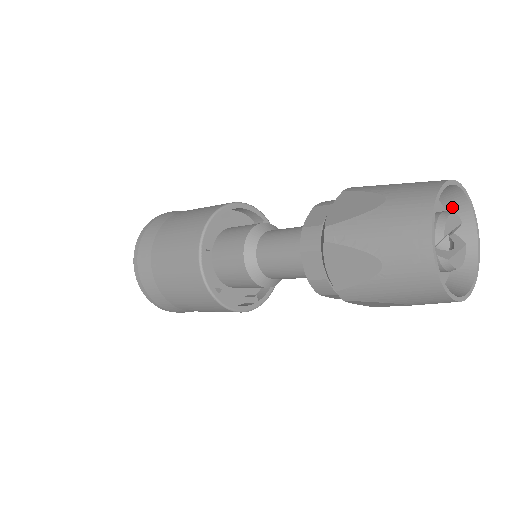
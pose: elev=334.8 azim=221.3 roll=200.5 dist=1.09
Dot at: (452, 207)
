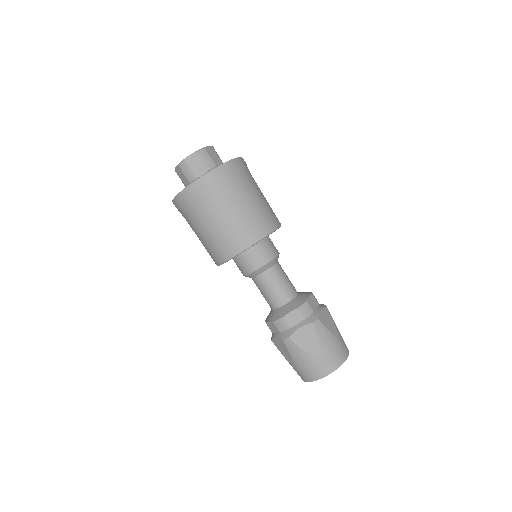
Dot at: occluded
